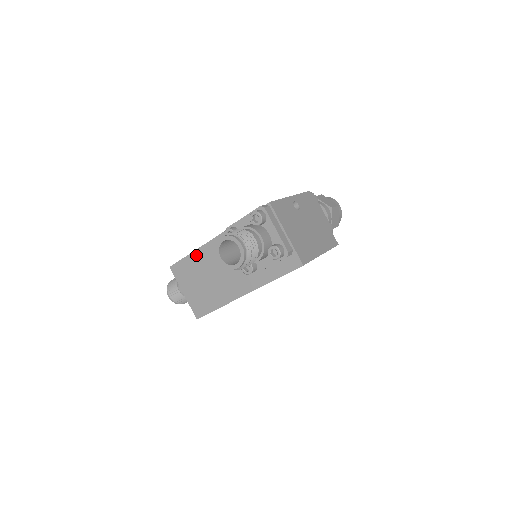
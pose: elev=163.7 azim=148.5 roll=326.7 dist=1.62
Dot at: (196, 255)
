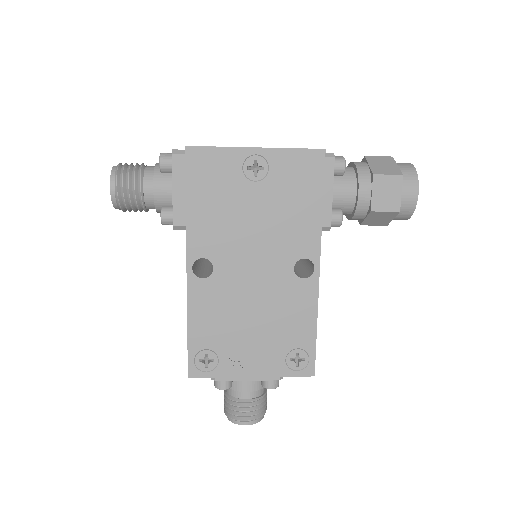
Dot at: occluded
